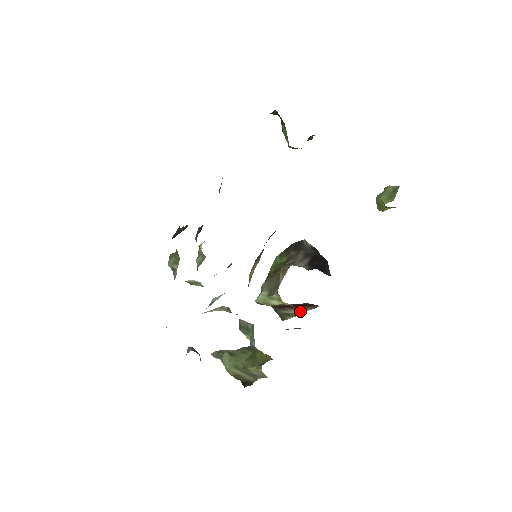
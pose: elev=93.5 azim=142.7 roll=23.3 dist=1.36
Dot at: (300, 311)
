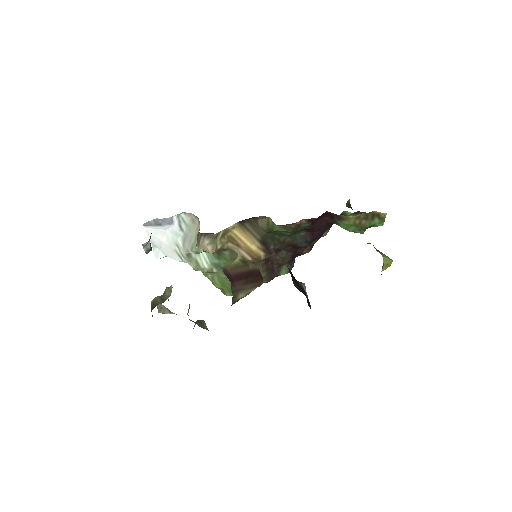
Dot at: (247, 293)
